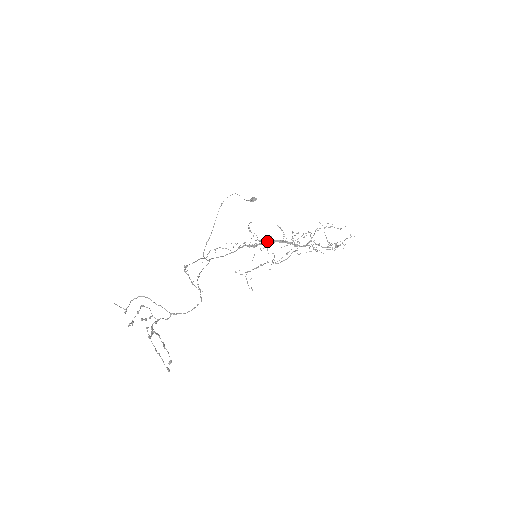
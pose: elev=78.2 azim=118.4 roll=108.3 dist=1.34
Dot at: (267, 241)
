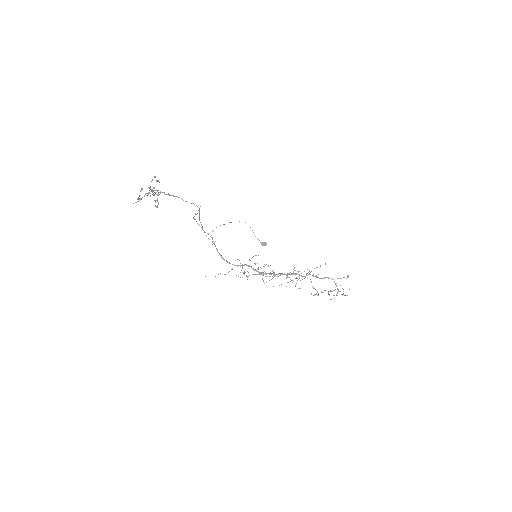
Dot at: (271, 273)
